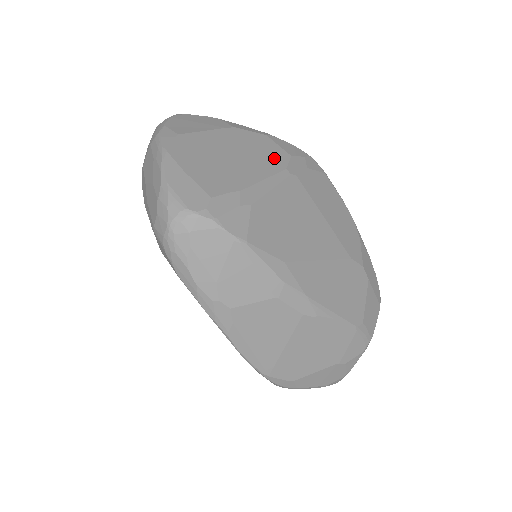
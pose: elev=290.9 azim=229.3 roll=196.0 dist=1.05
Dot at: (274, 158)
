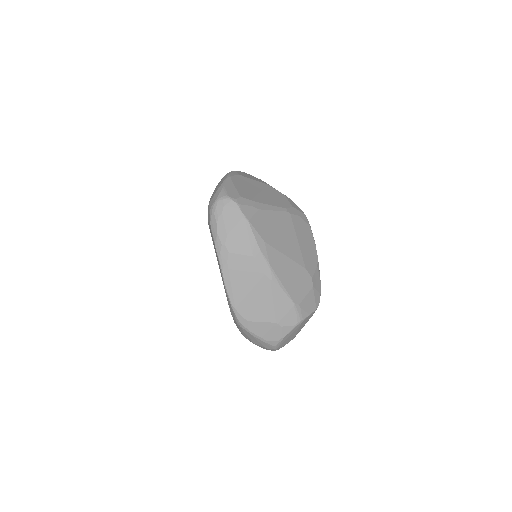
Dot at: (282, 203)
